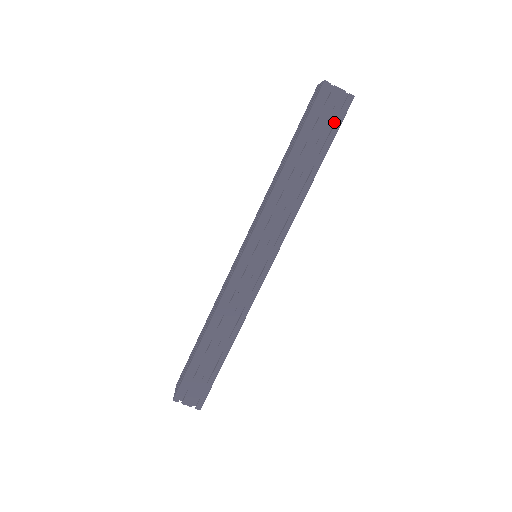
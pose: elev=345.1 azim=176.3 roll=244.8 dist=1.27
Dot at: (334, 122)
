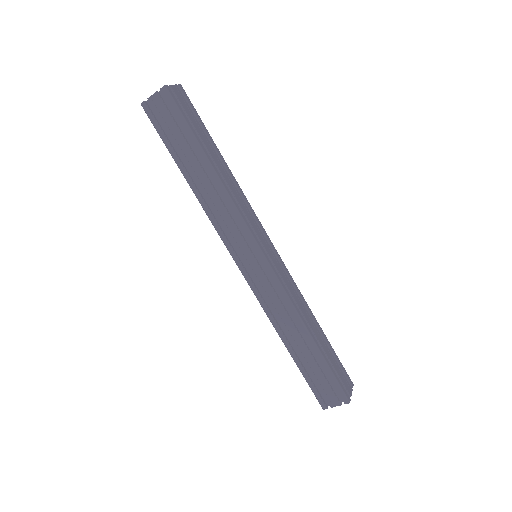
Dot at: (179, 117)
